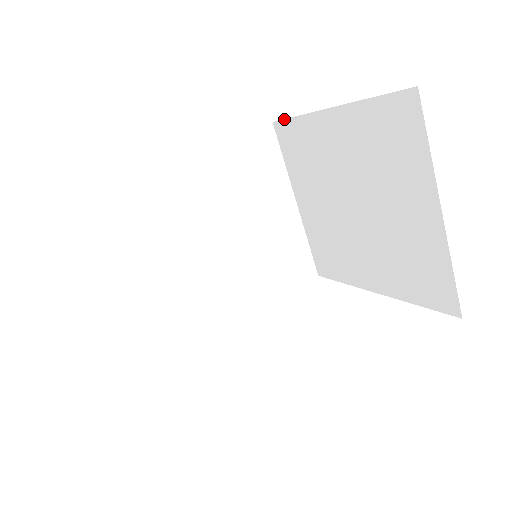
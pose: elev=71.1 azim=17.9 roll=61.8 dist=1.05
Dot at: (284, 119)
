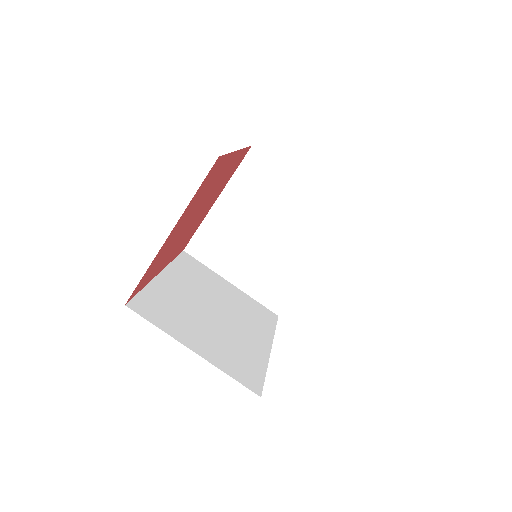
Dot at: (191, 239)
